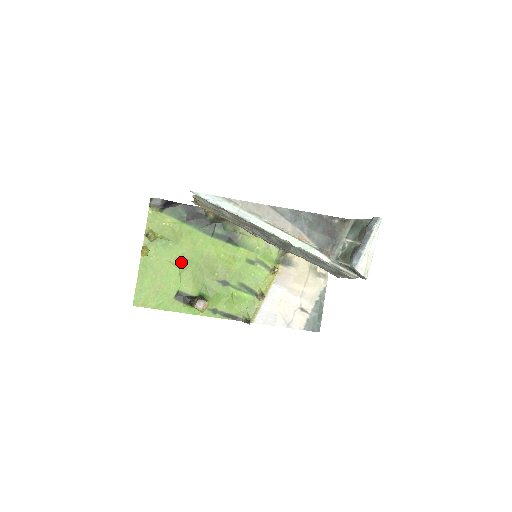
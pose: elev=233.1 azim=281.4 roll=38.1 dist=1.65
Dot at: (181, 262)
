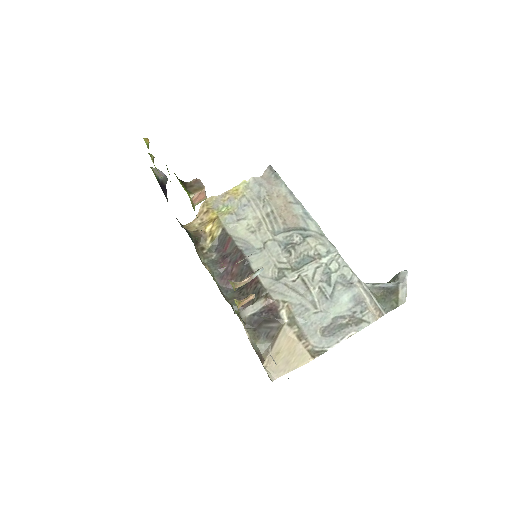
Dot at: occluded
